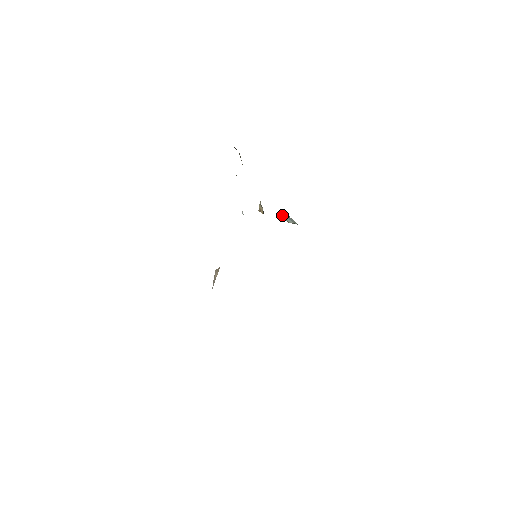
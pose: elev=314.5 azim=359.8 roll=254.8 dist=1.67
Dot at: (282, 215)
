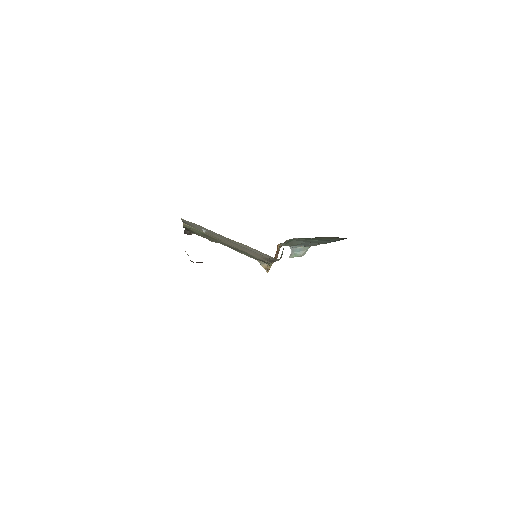
Dot at: (289, 256)
